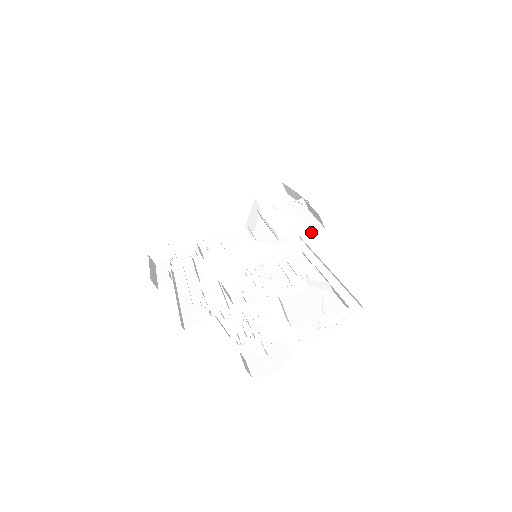
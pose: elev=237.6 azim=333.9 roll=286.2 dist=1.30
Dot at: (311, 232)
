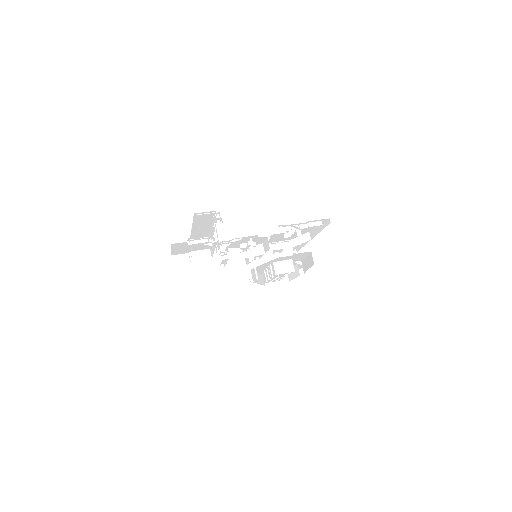
Dot at: occluded
